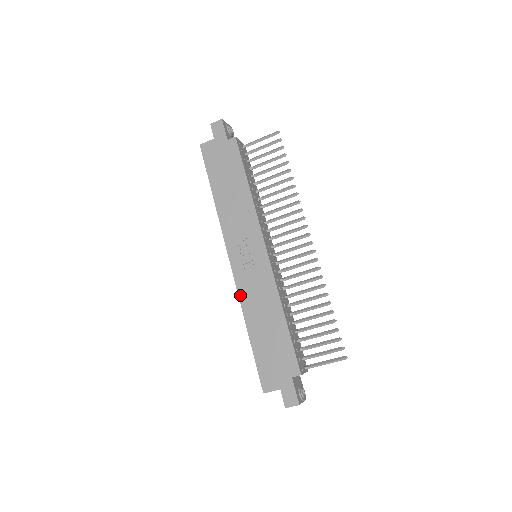
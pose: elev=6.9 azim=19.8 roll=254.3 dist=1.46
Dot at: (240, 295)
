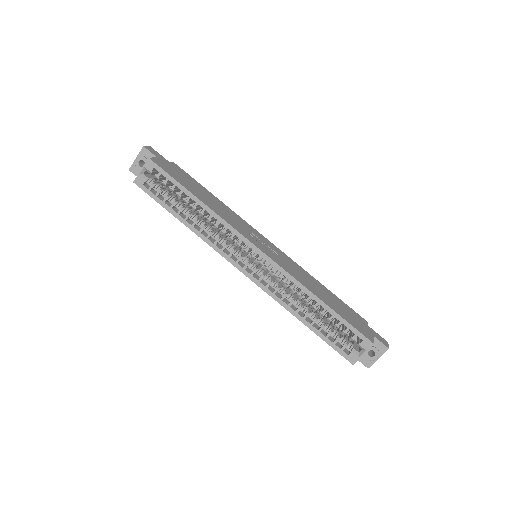
Dot at: (291, 274)
